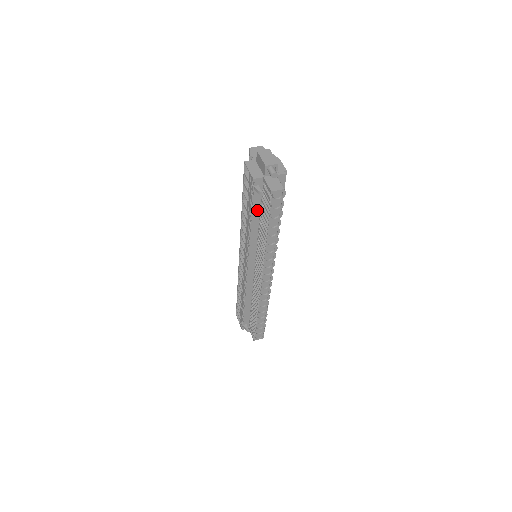
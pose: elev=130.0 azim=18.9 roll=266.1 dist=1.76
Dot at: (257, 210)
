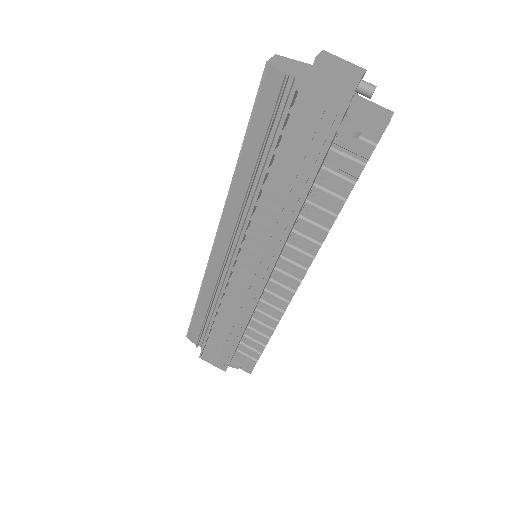
Dot at: (317, 173)
